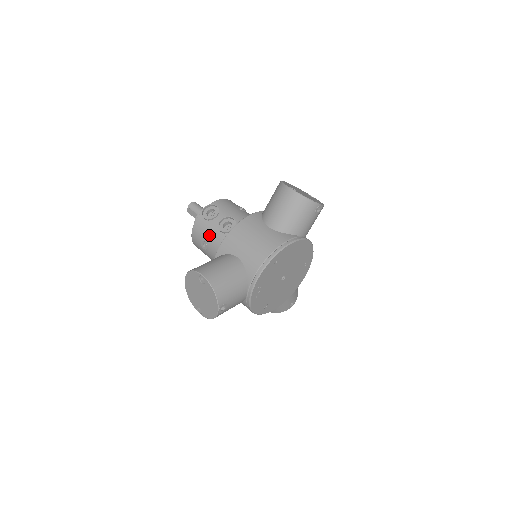
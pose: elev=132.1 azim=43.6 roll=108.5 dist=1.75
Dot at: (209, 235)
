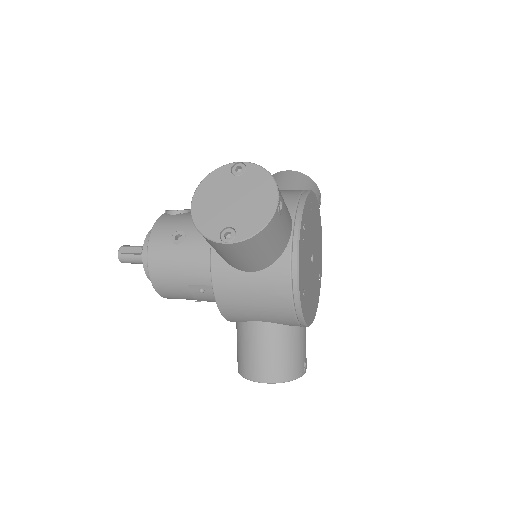
Dot at: (187, 221)
